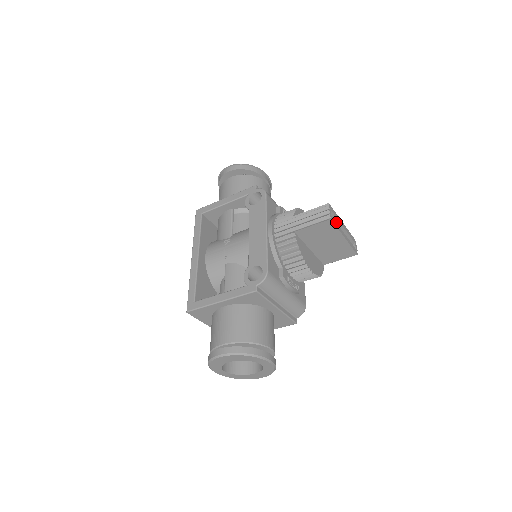
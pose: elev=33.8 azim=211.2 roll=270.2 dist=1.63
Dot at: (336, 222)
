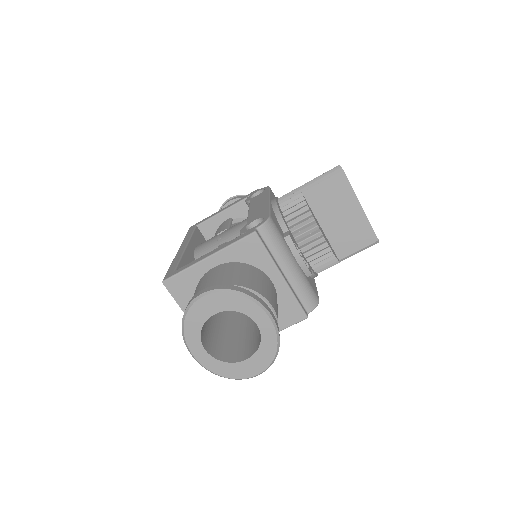
Dot at: occluded
